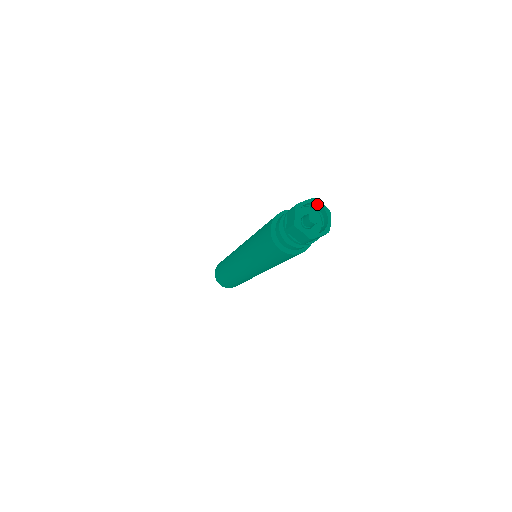
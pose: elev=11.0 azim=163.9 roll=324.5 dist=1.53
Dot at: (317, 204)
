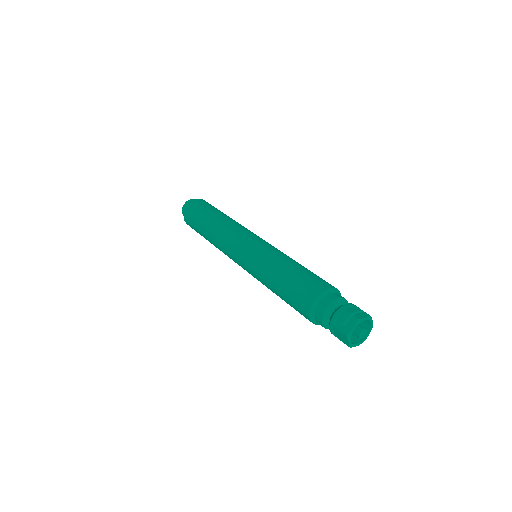
Dot at: (361, 321)
